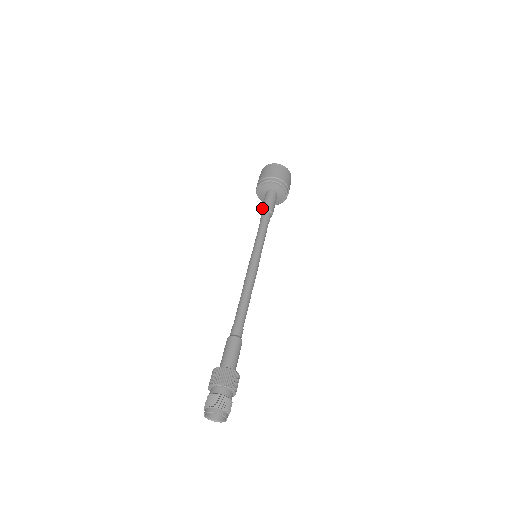
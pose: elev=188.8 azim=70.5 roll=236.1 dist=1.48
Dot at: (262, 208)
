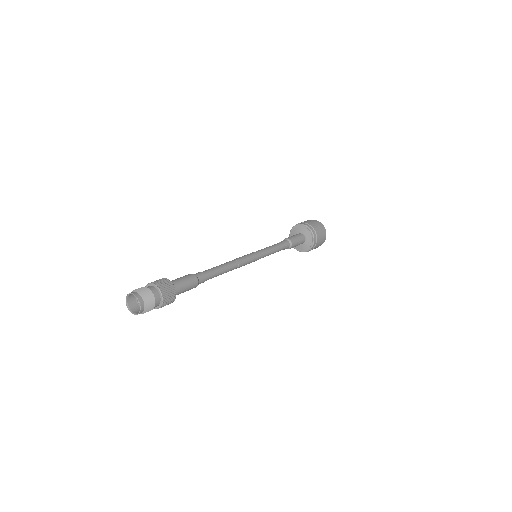
Dot at: occluded
